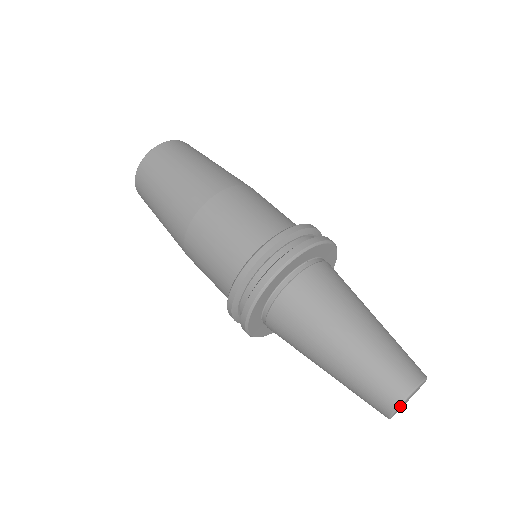
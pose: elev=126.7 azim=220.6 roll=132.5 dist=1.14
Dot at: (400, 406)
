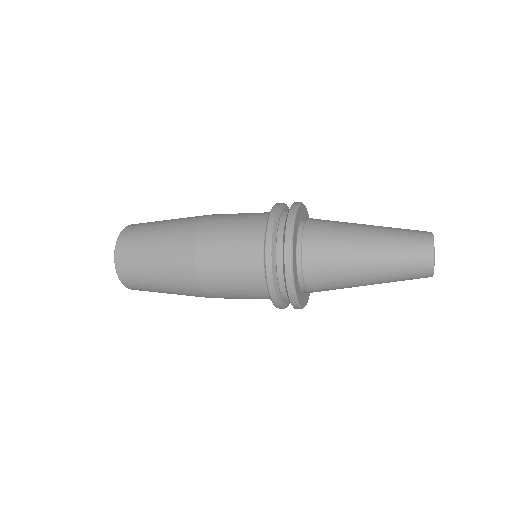
Dot at: occluded
